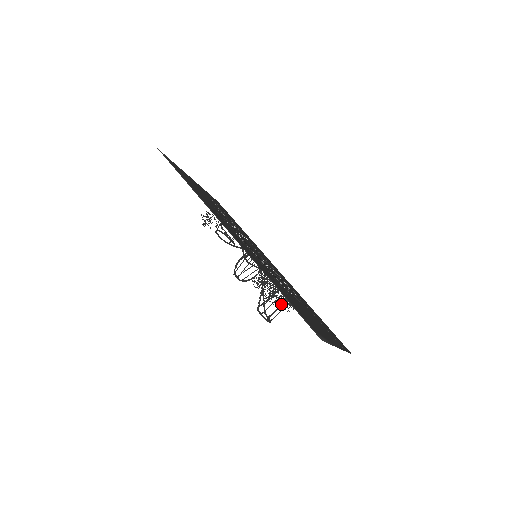
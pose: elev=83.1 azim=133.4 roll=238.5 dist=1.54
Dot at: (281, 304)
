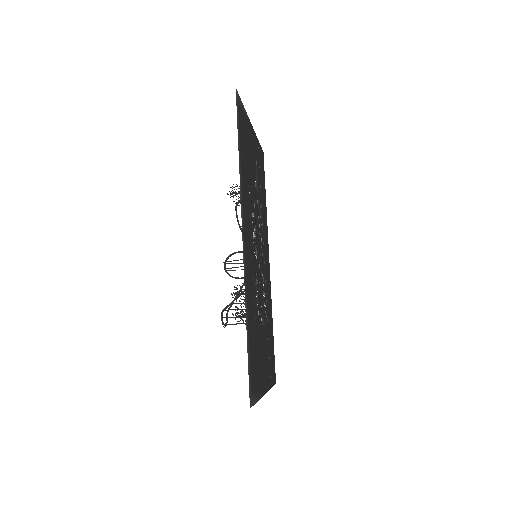
Dot at: occluded
